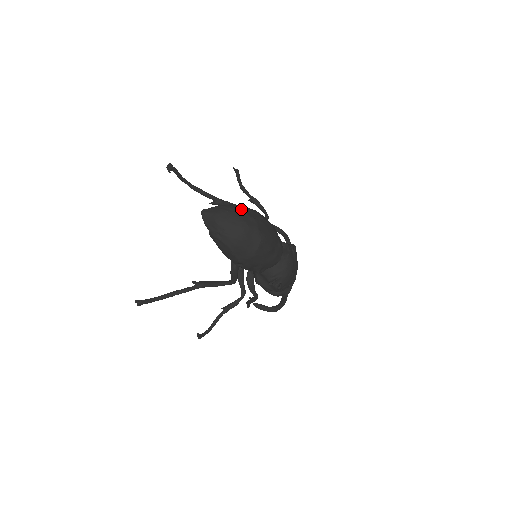
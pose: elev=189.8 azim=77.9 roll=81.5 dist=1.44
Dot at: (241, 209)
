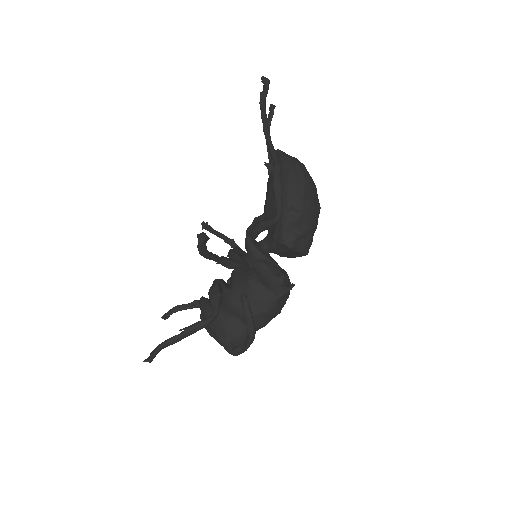
Dot at: occluded
